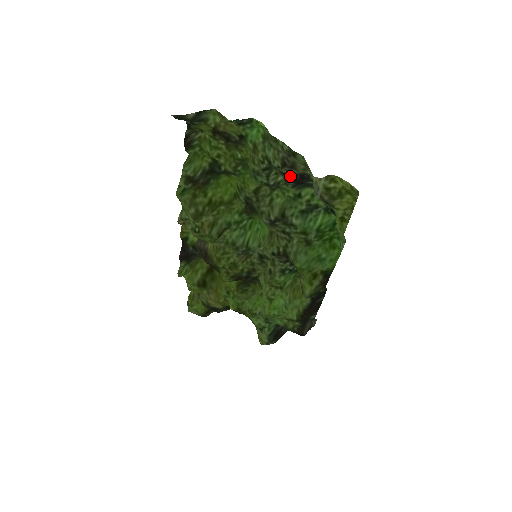
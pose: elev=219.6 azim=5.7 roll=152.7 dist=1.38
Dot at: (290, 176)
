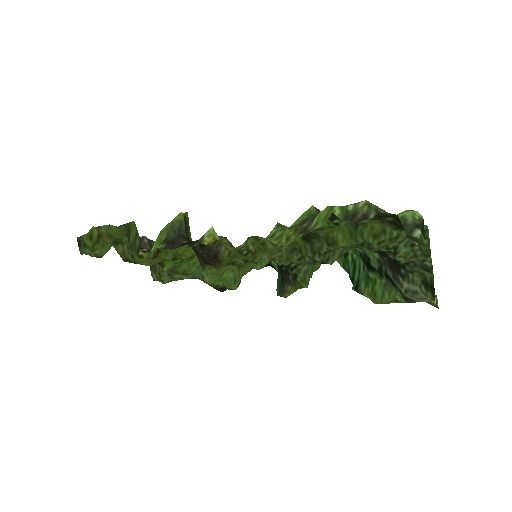
Dot at: (385, 254)
